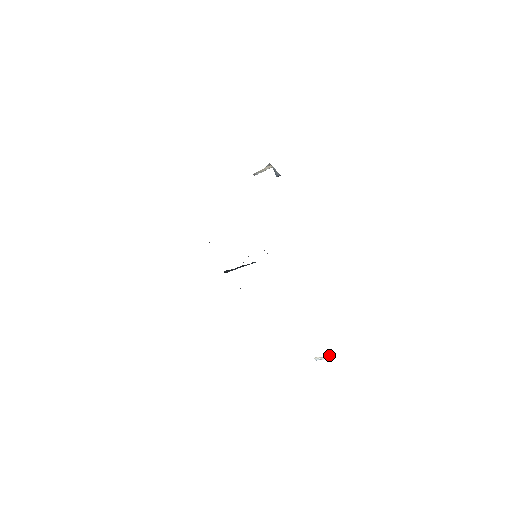
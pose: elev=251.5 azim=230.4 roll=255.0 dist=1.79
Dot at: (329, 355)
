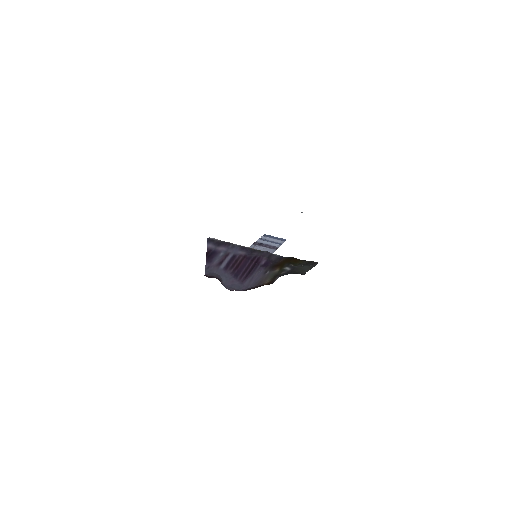
Dot at: (279, 240)
